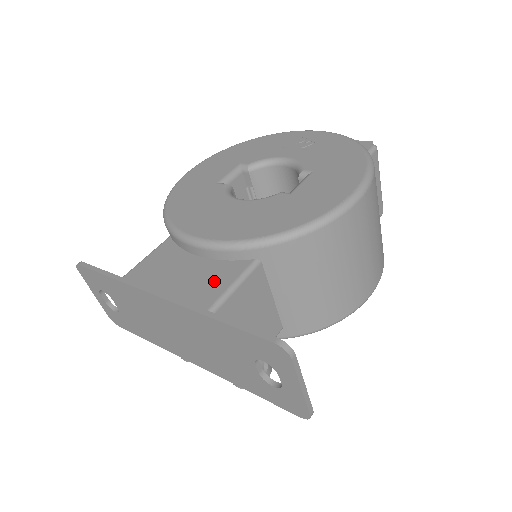
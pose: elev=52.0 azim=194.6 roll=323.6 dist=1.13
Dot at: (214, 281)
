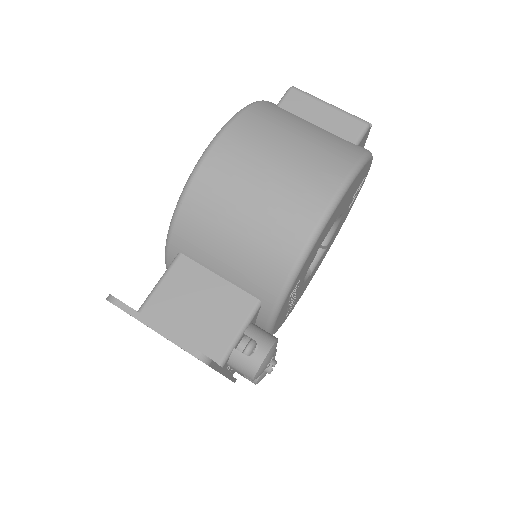
Dot at: occluded
